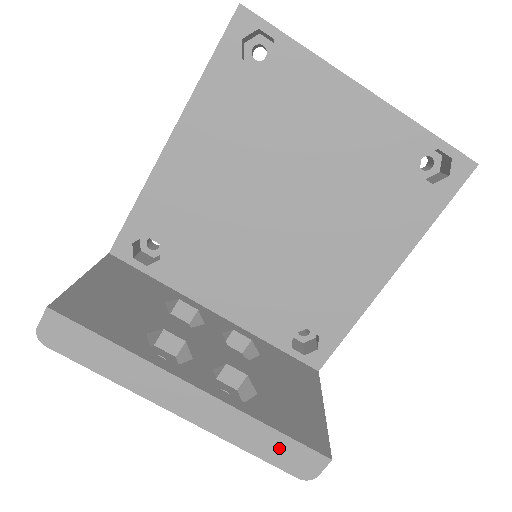
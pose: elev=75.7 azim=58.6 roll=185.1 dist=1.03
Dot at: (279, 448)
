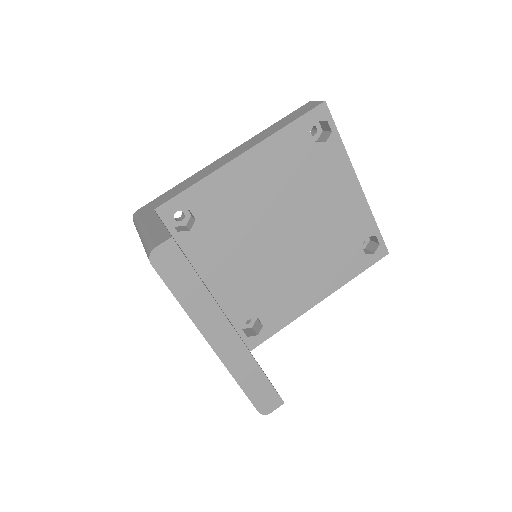
Dot at: (259, 387)
